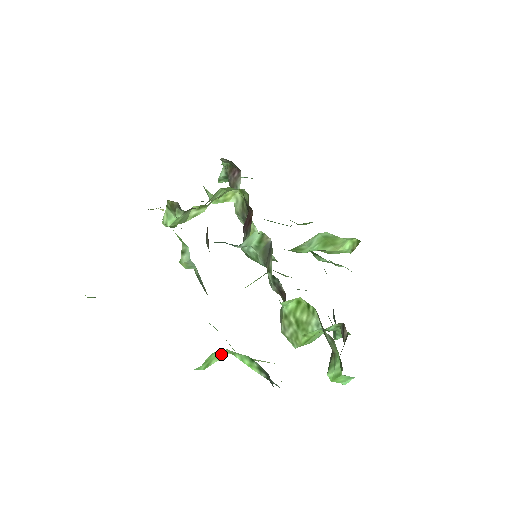
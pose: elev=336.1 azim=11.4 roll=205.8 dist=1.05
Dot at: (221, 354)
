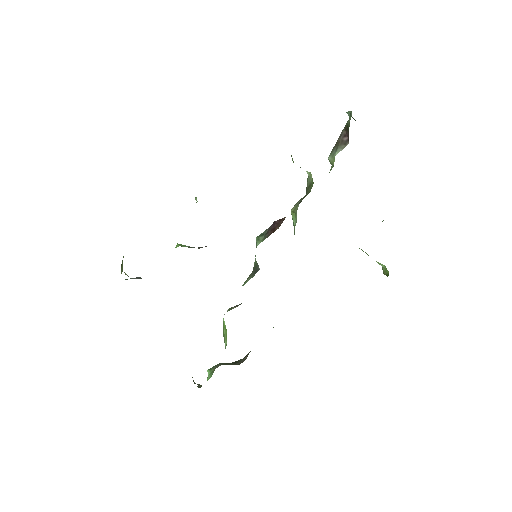
Dot at: occluded
